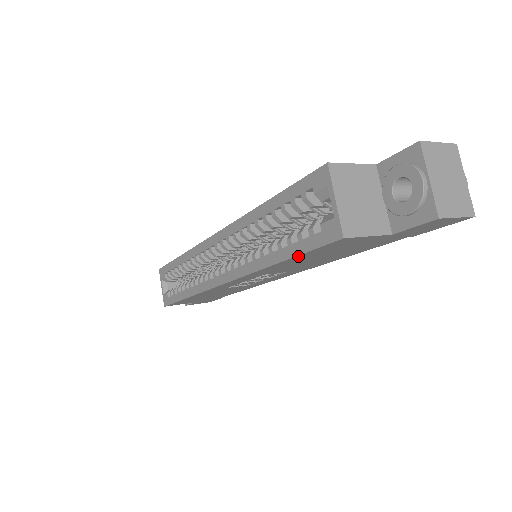
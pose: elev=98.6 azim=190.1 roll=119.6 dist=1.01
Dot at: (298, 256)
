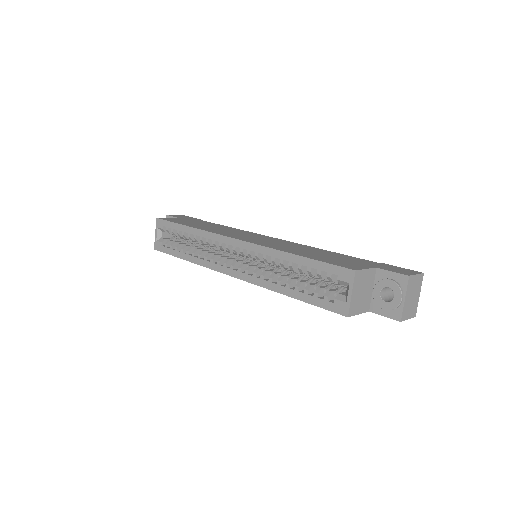
Dot at: (308, 302)
